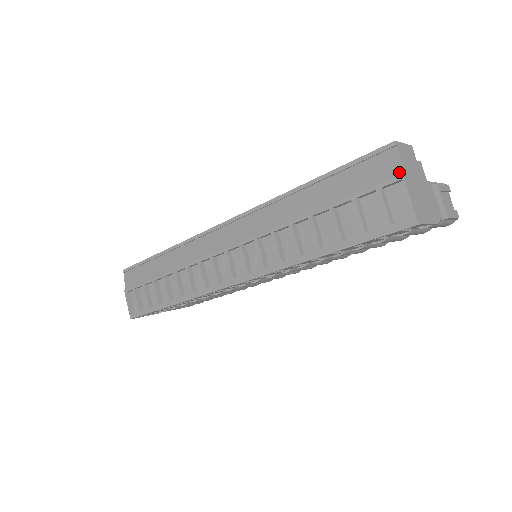
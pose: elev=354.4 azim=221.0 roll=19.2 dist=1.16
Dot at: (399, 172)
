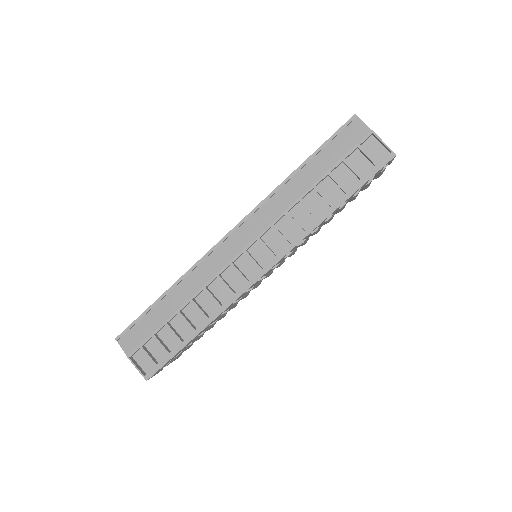
Dot at: (368, 130)
